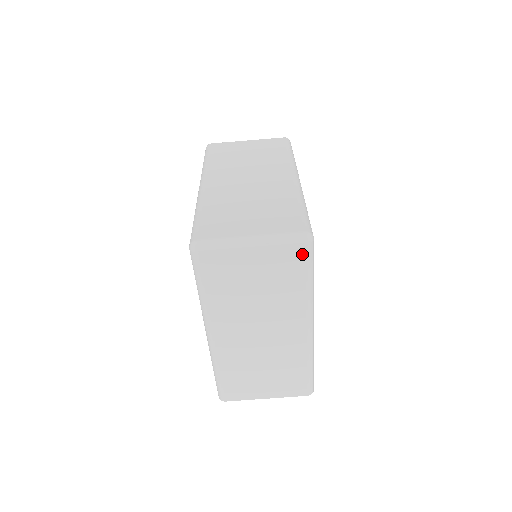
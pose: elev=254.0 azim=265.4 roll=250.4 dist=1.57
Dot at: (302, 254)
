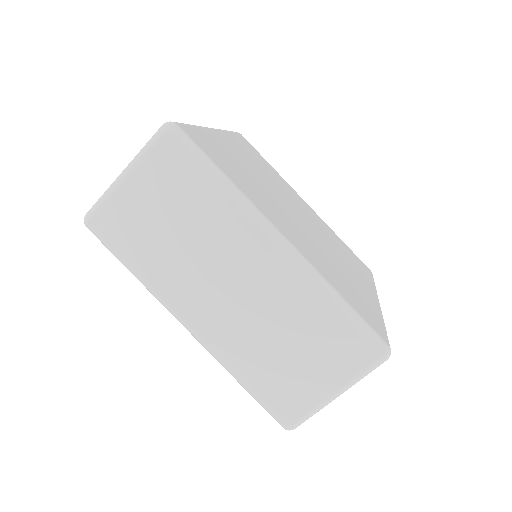
Dot at: occluded
